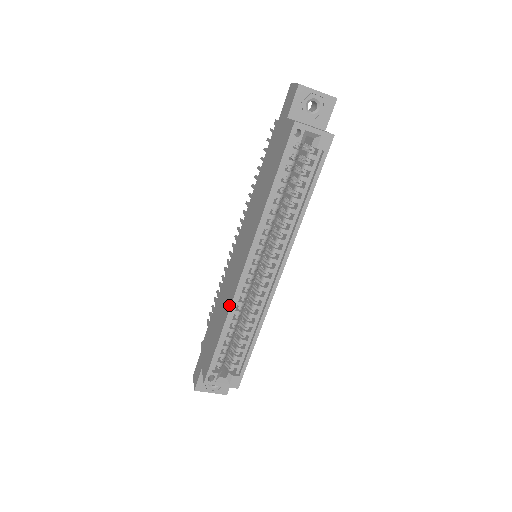
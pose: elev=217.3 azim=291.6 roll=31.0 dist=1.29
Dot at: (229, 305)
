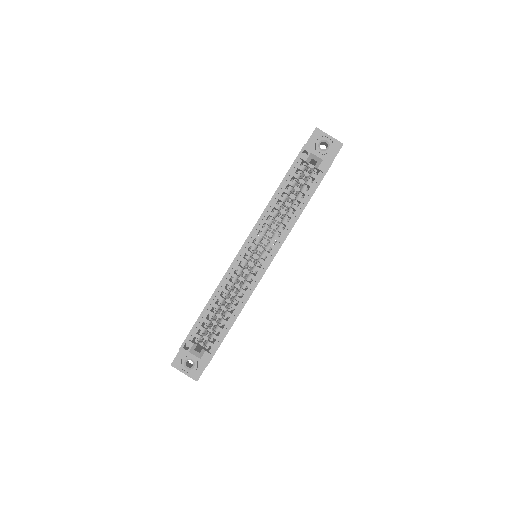
Dot at: (220, 281)
